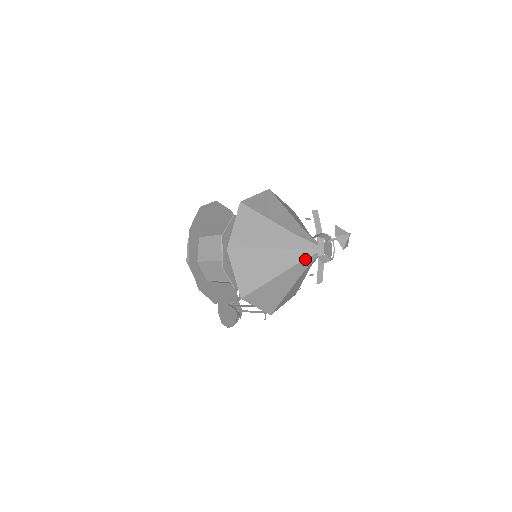
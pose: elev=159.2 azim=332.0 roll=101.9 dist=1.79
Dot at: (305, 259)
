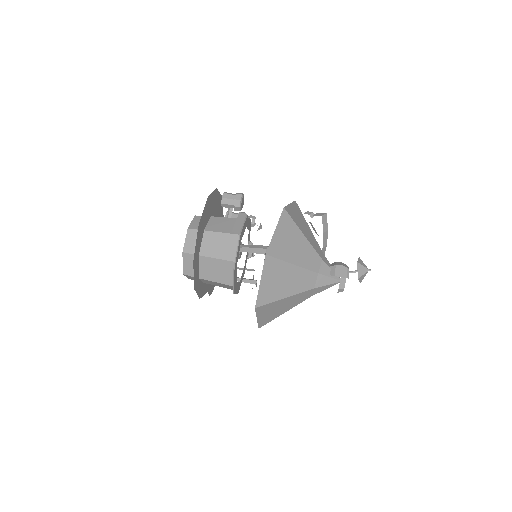
Dot at: occluded
